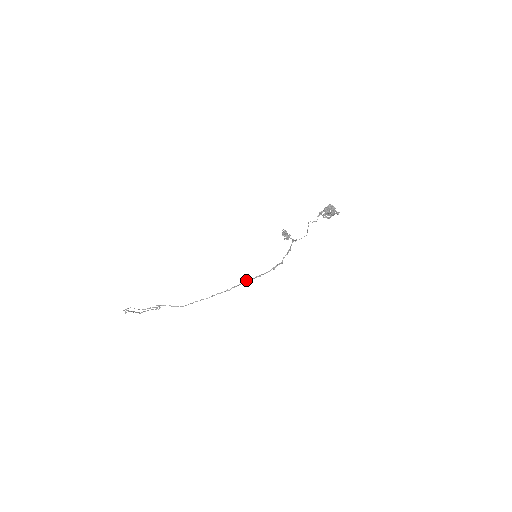
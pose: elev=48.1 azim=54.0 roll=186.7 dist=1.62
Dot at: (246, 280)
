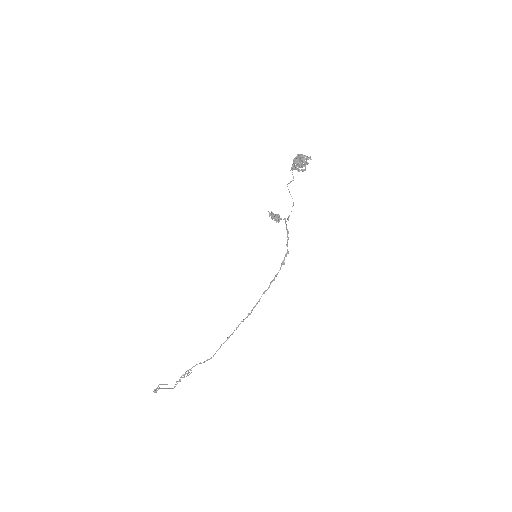
Dot at: occluded
